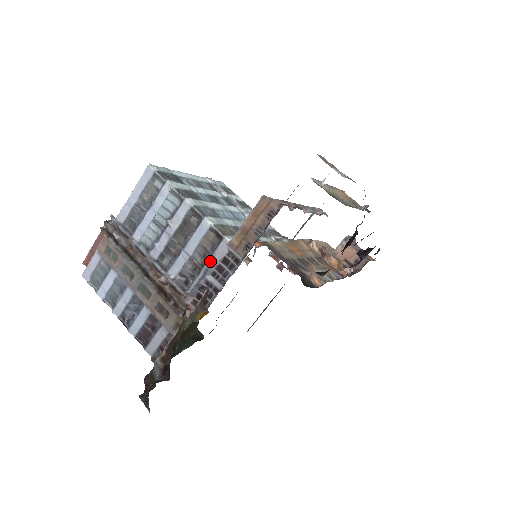
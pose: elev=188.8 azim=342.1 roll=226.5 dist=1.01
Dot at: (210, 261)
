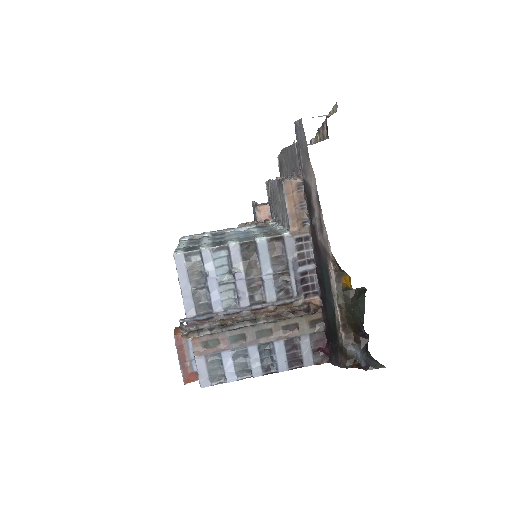
Dot at: (290, 259)
